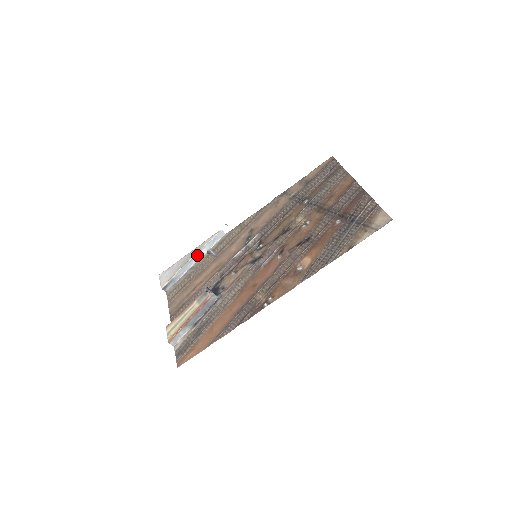
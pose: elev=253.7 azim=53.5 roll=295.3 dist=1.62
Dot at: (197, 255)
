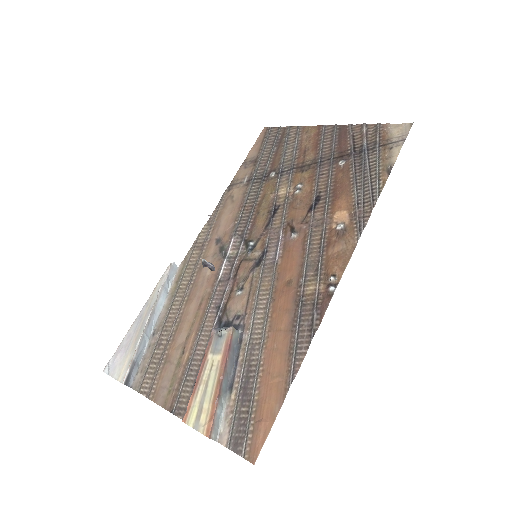
Dot at: (154, 310)
